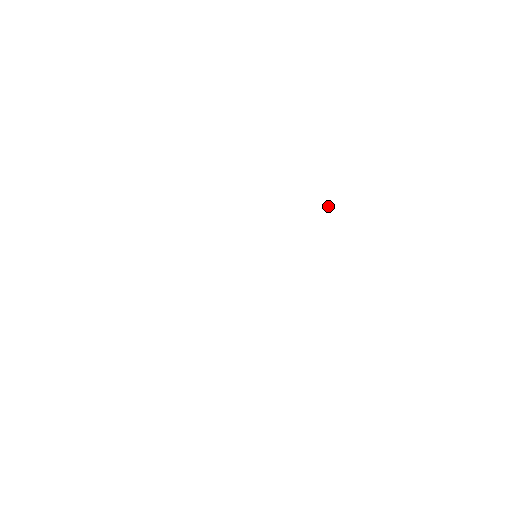
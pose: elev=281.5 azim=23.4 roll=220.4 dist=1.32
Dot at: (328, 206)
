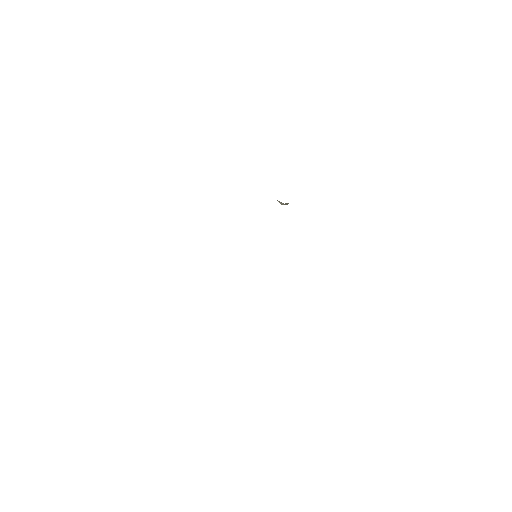
Dot at: (281, 204)
